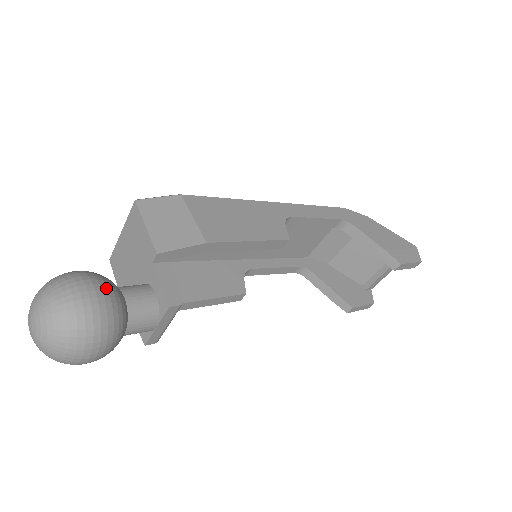
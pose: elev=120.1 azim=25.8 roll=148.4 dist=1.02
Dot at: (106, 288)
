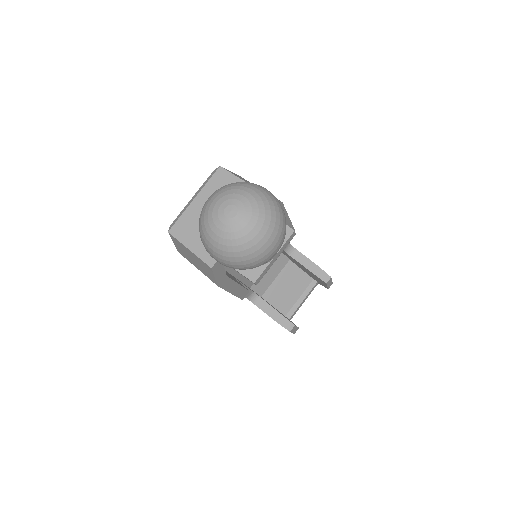
Dot at: occluded
